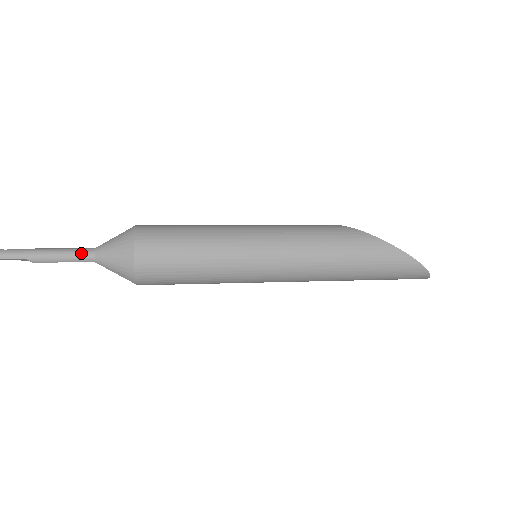
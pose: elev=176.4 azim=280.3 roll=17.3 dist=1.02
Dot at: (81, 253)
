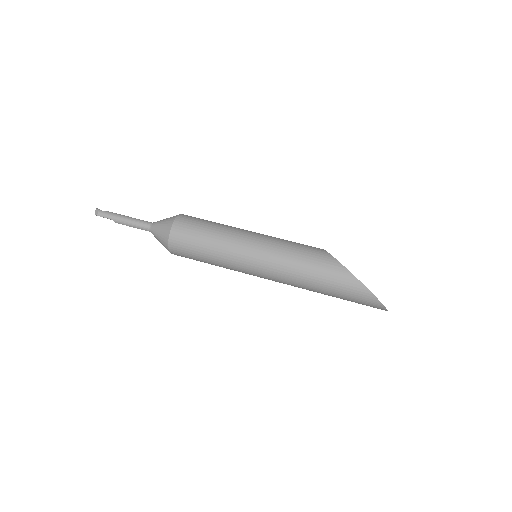
Dot at: (143, 224)
